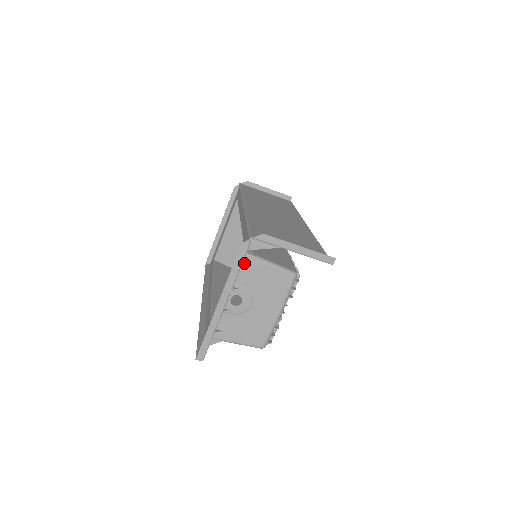
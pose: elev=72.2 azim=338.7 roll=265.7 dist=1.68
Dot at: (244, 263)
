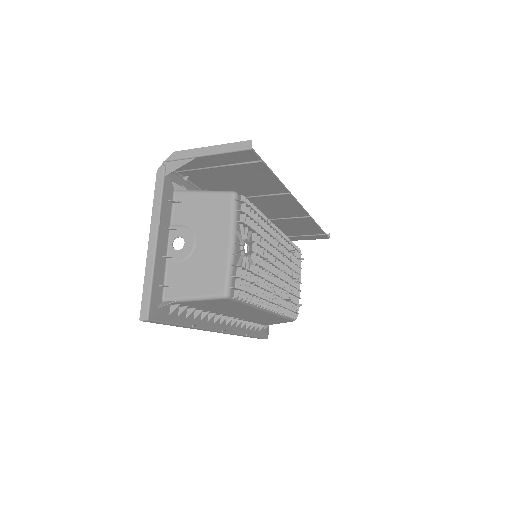
Dot at: (176, 201)
